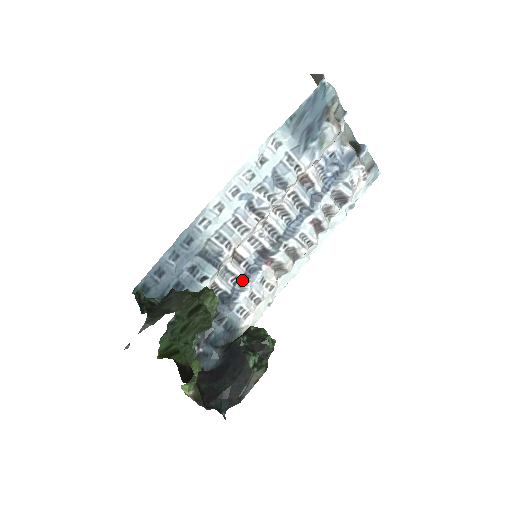
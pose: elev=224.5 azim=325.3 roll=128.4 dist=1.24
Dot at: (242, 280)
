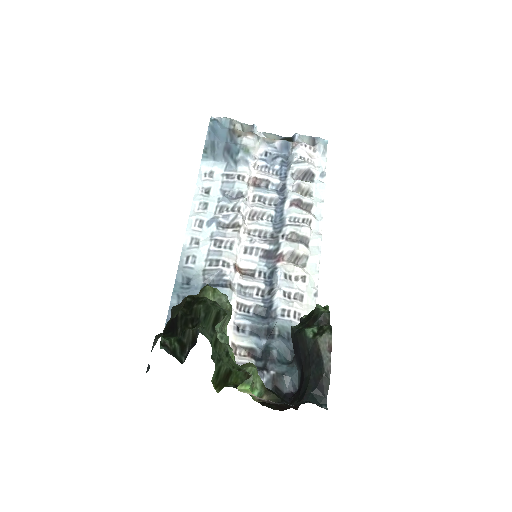
Dot at: (267, 288)
